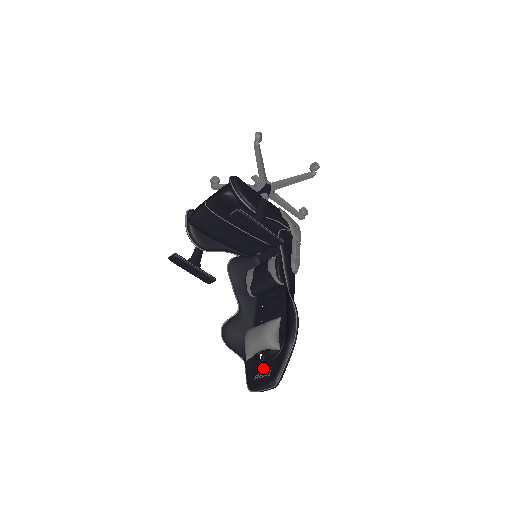
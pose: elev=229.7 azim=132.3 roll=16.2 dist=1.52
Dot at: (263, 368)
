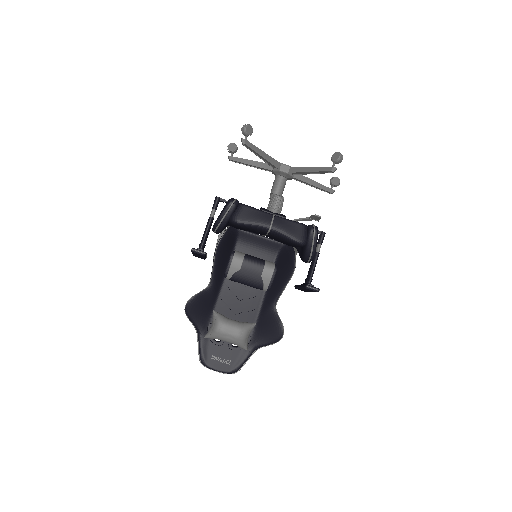
Dot at: (222, 353)
